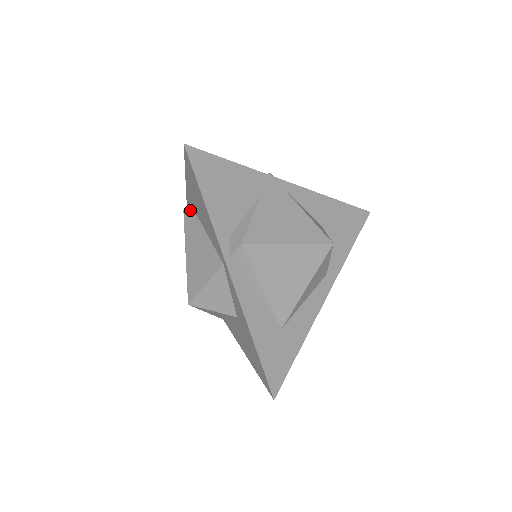
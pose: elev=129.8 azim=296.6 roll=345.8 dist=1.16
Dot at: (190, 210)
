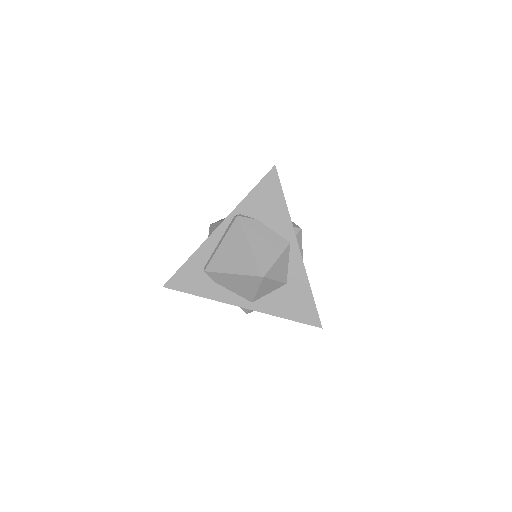
Dot at: (242, 215)
